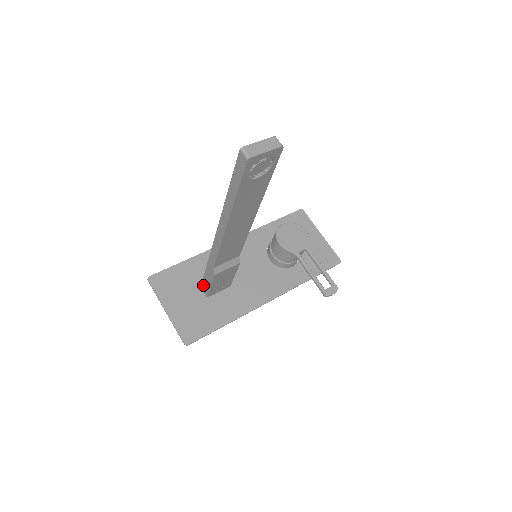
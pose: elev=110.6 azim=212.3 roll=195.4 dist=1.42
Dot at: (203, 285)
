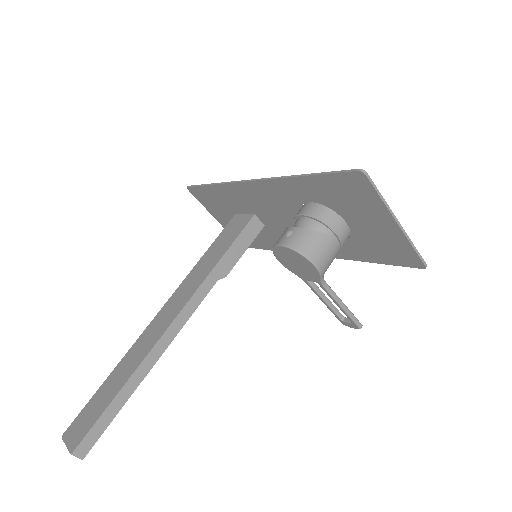
Dot at: occluded
